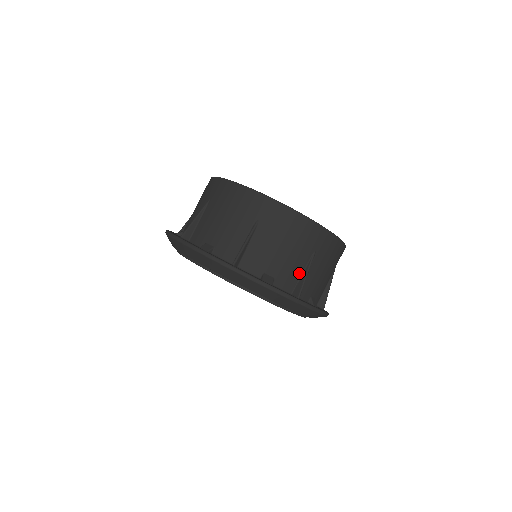
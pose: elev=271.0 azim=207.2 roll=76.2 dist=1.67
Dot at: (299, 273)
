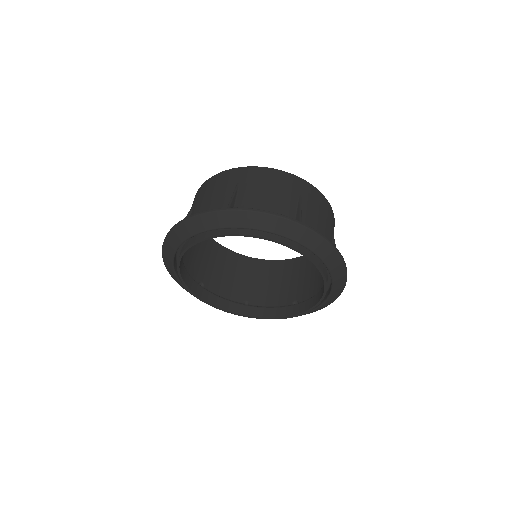
Dot at: occluded
